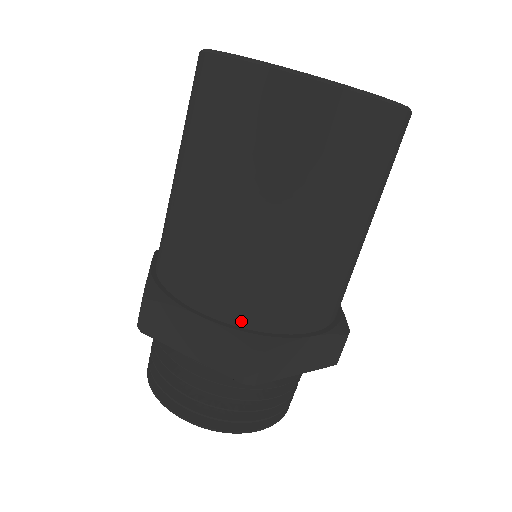
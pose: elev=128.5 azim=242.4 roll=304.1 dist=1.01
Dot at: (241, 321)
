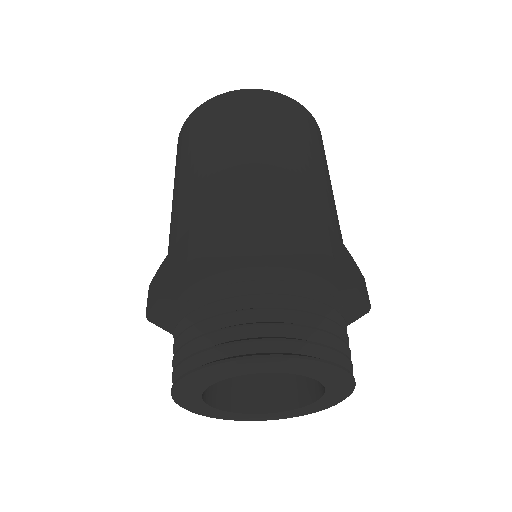
Dot at: occluded
